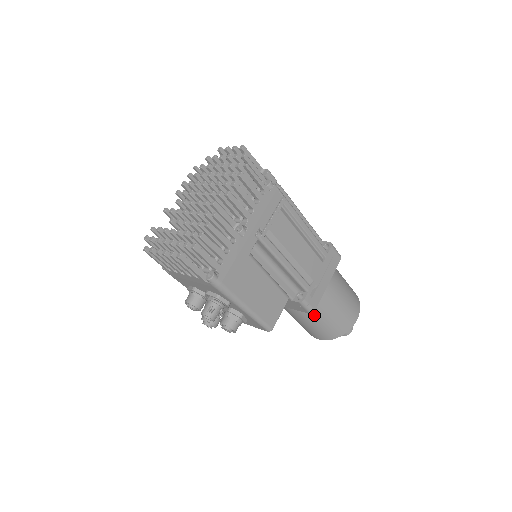
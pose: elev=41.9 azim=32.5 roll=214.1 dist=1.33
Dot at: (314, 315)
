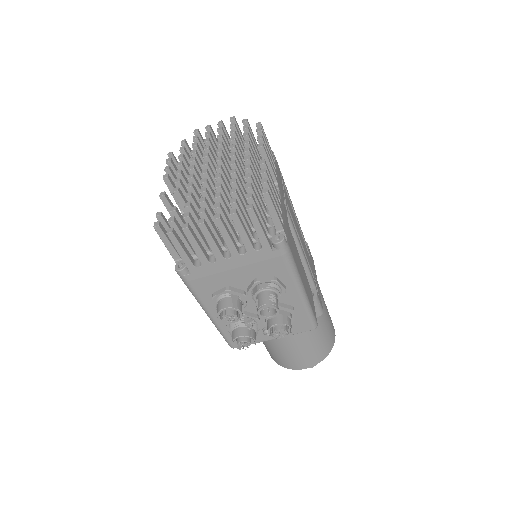
Dot at: occluded
